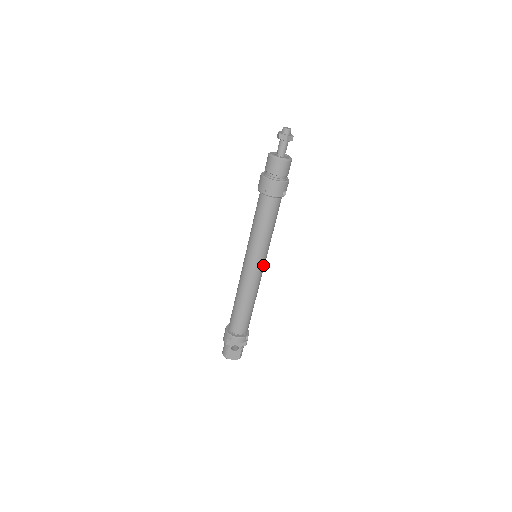
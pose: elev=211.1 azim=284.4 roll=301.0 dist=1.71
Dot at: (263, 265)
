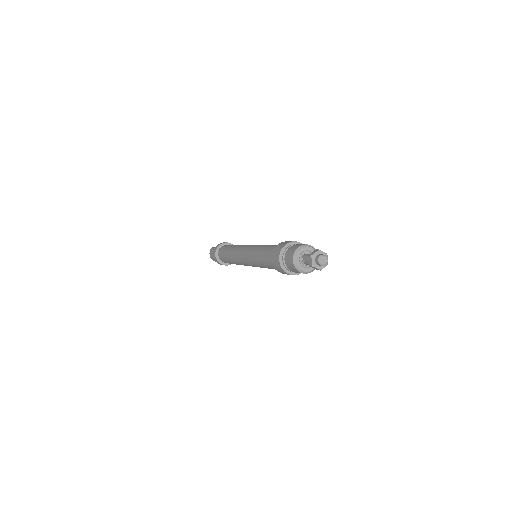
Dot at: occluded
